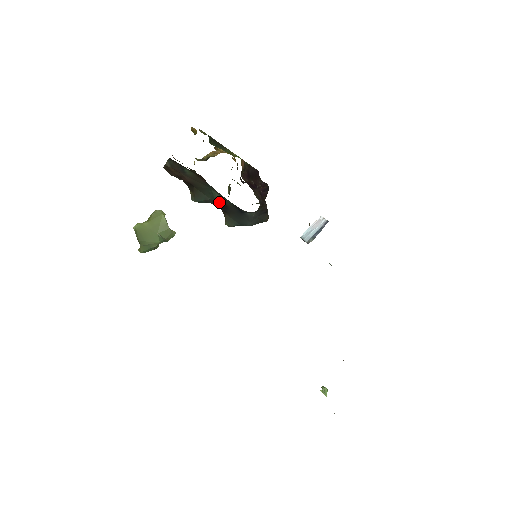
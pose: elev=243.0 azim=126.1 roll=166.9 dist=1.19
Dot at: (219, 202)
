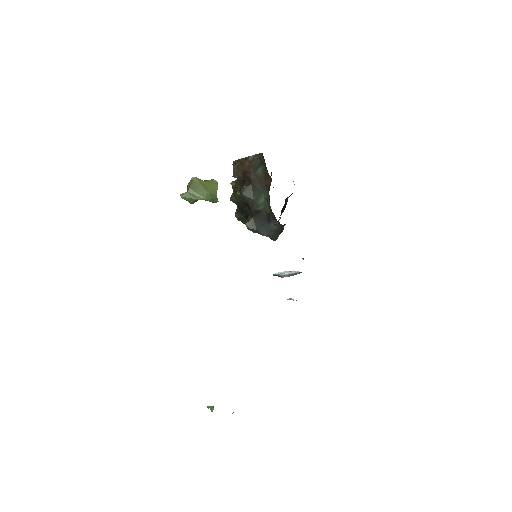
Dot at: (257, 205)
